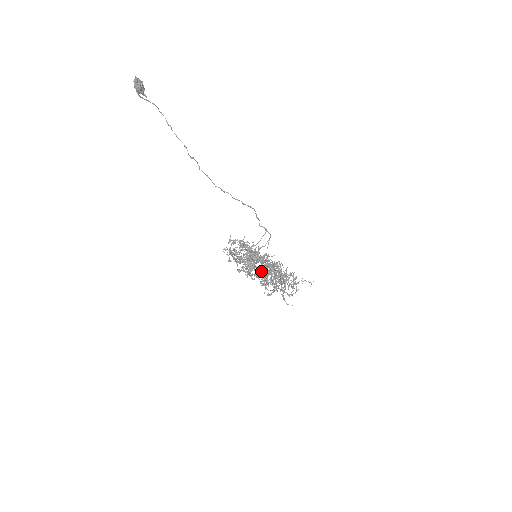
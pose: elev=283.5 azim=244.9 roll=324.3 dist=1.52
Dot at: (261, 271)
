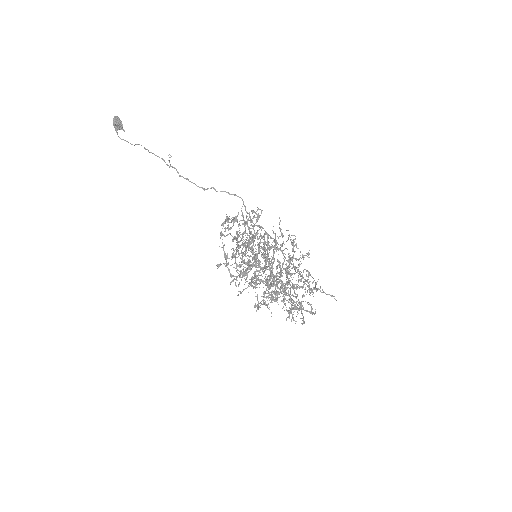
Dot at: (264, 238)
